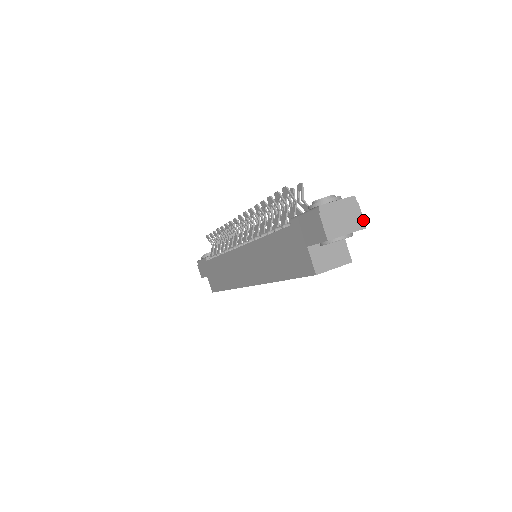
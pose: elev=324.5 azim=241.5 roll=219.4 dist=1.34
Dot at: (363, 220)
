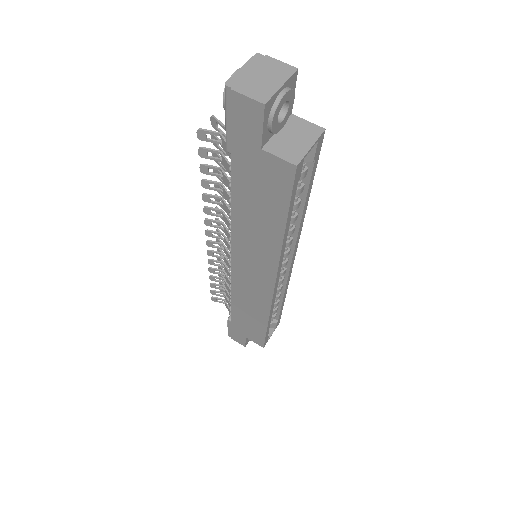
Dot at: (287, 65)
